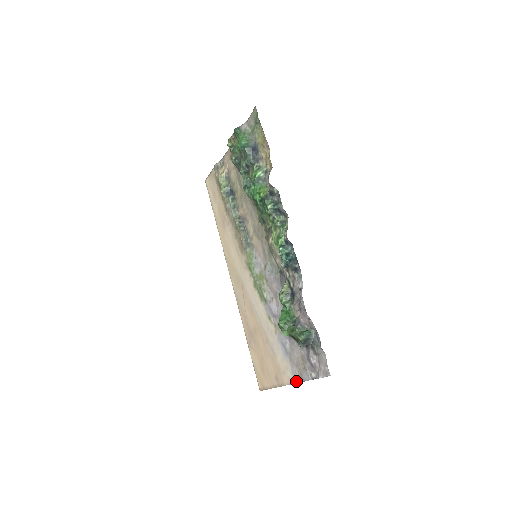
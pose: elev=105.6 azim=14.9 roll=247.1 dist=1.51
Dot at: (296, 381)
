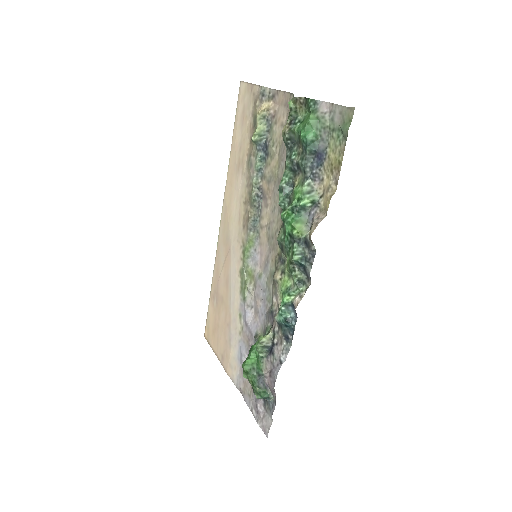
Dot at: (238, 388)
